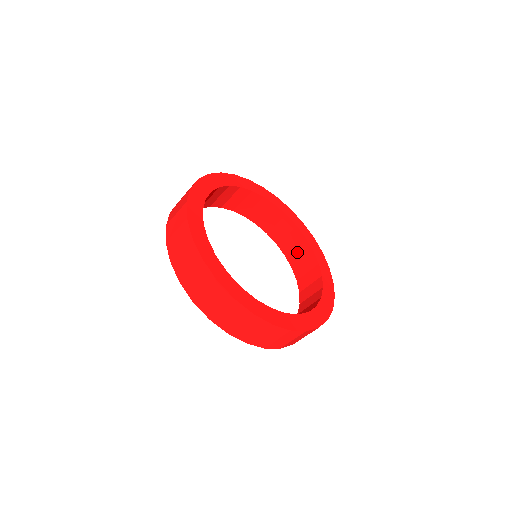
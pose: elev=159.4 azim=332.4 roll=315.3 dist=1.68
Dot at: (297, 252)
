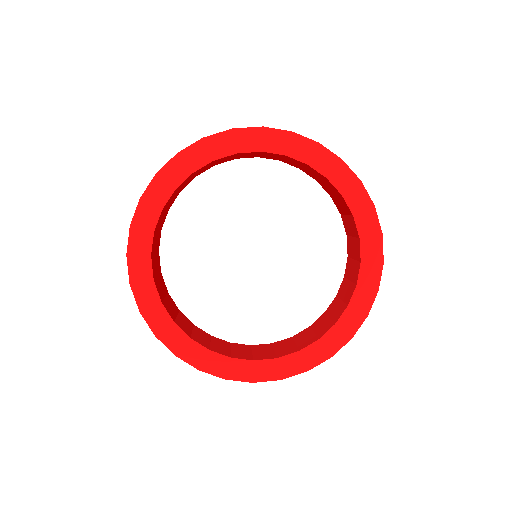
Dot at: (352, 266)
